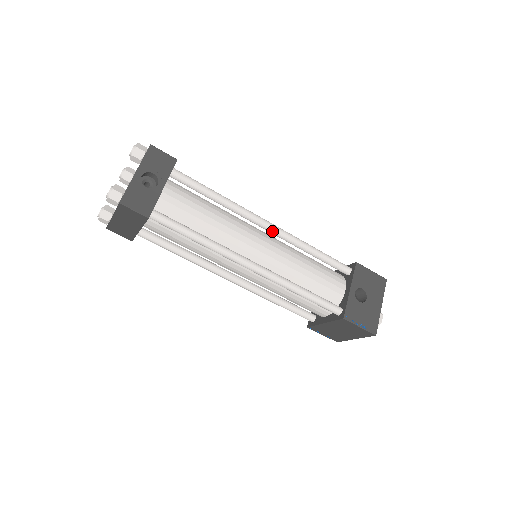
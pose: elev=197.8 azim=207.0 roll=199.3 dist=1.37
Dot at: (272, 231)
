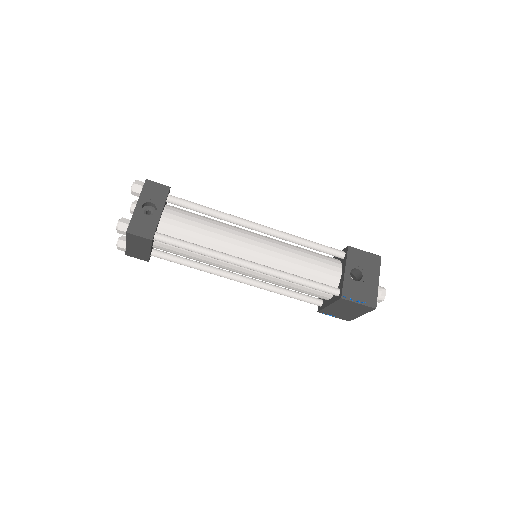
Dot at: (264, 232)
